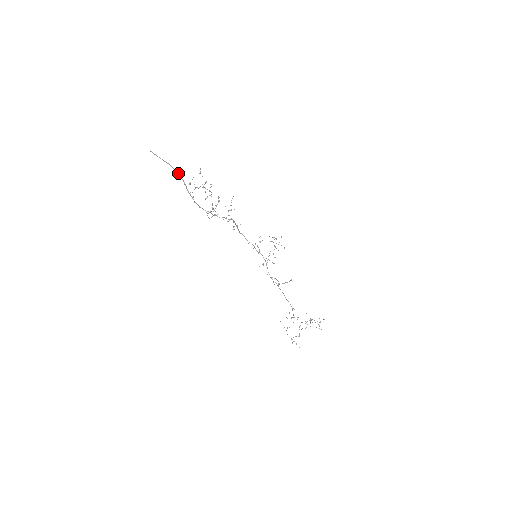
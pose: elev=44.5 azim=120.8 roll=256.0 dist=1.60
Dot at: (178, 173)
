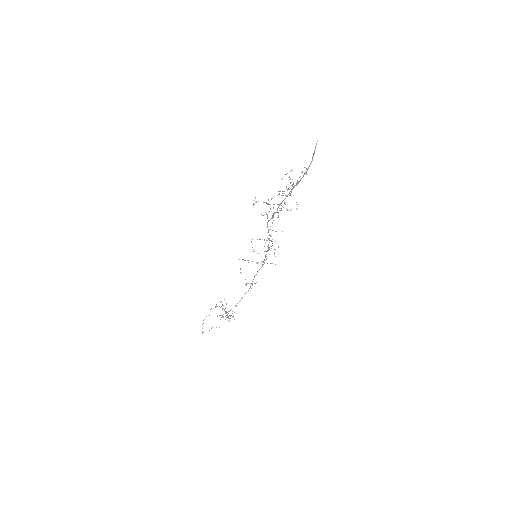
Dot at: (306, 172)
